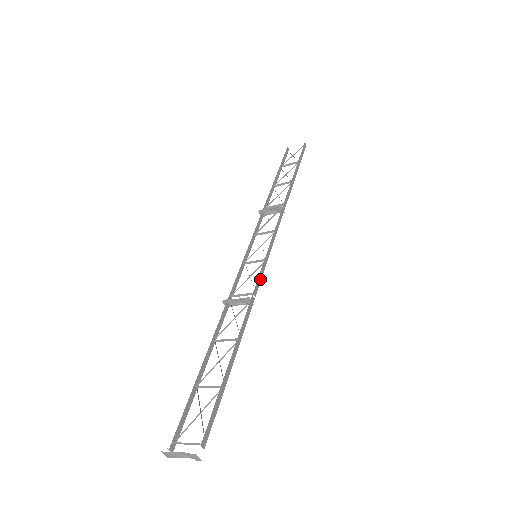
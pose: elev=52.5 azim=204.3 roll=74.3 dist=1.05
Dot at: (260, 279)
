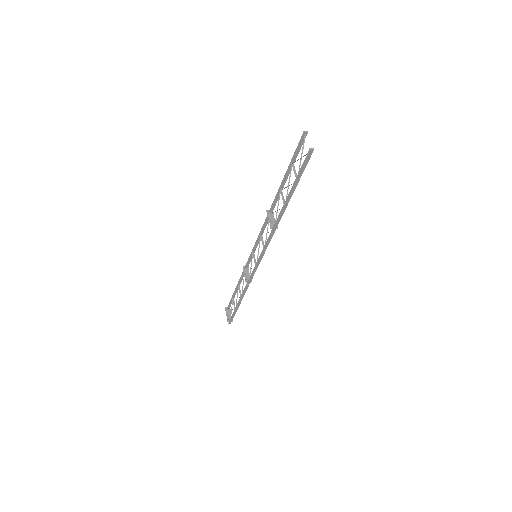
Dot at: (252, 277)
